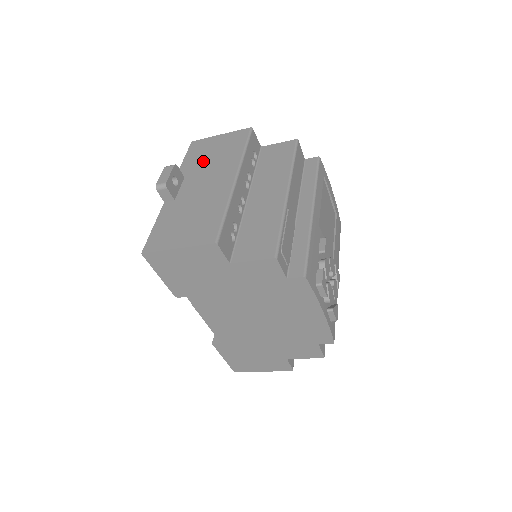
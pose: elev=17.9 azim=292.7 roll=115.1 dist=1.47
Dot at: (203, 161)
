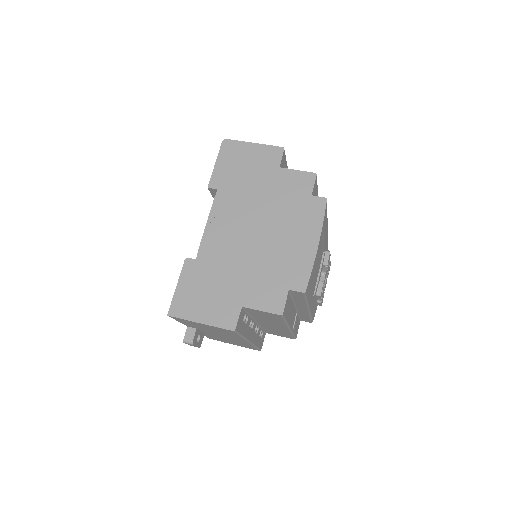
Dot at: occluded
